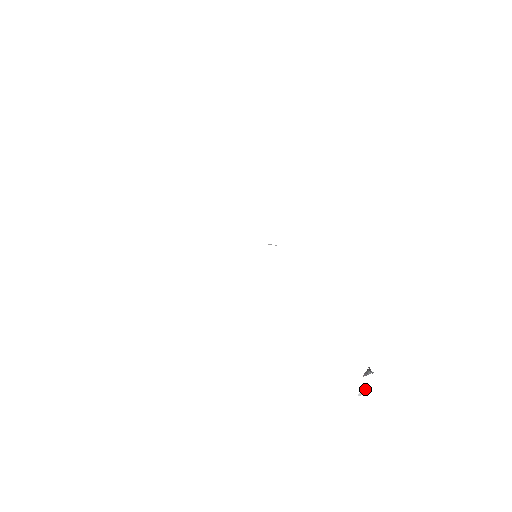
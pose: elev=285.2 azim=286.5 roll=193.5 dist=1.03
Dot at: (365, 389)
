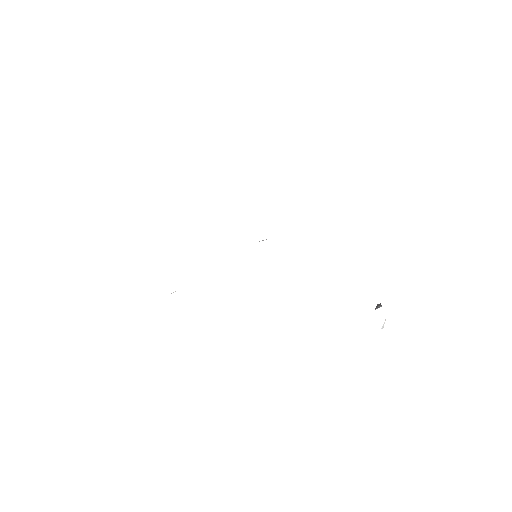
Dot at: (384, 322)
